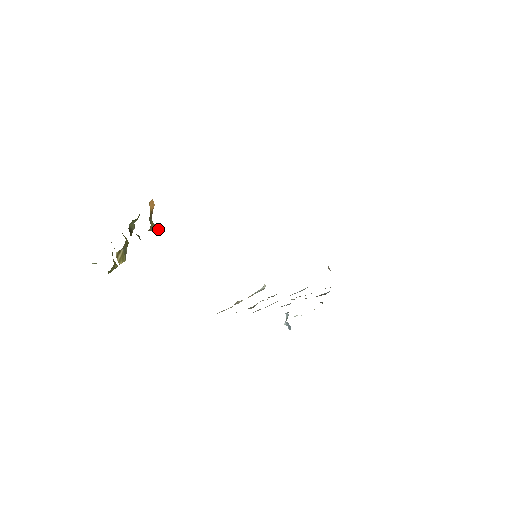
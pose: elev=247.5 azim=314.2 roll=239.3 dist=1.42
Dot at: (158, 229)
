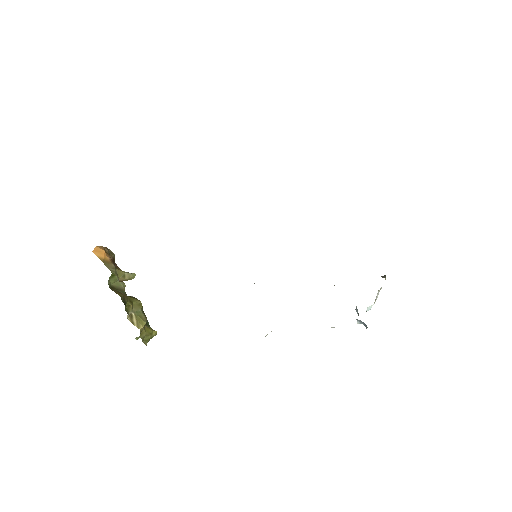
Dot at: (134, 275)
